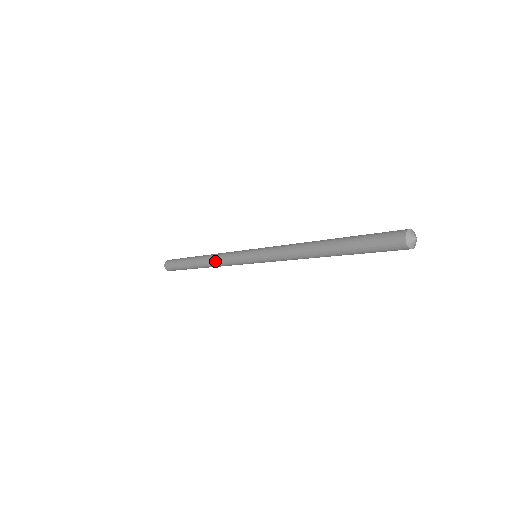
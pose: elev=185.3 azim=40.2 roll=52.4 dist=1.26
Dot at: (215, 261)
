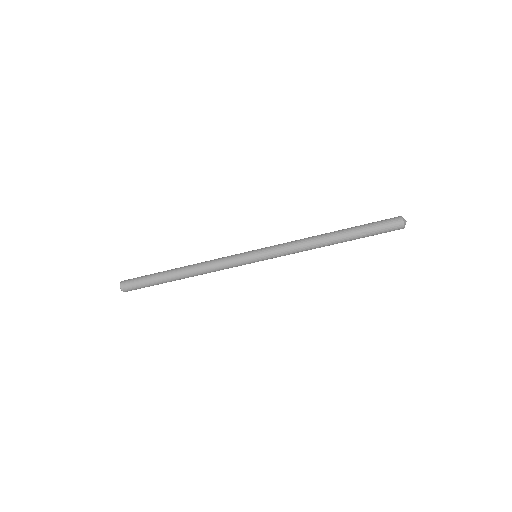
Dot at: (206, 266)
